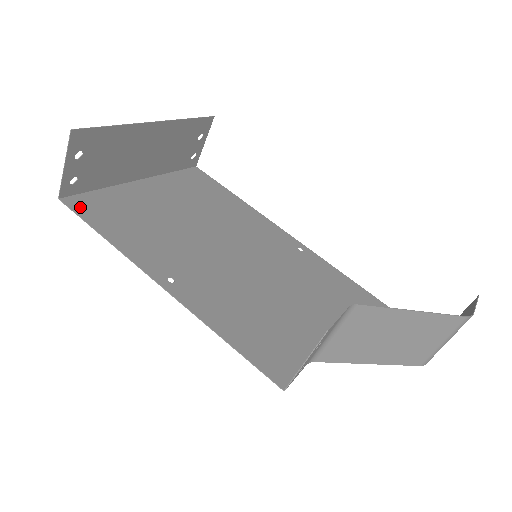
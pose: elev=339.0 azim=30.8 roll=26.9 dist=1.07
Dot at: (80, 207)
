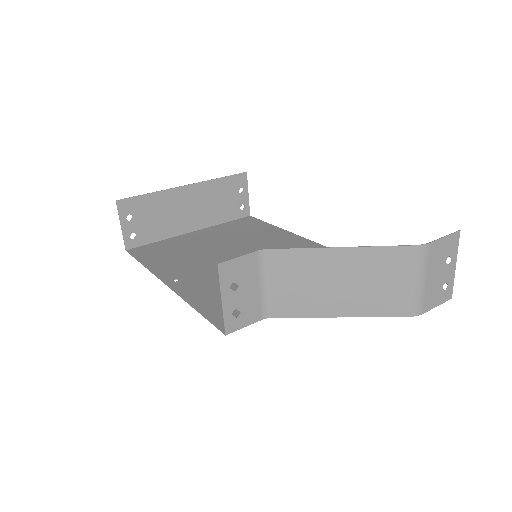
Dot at: (137, 252)
